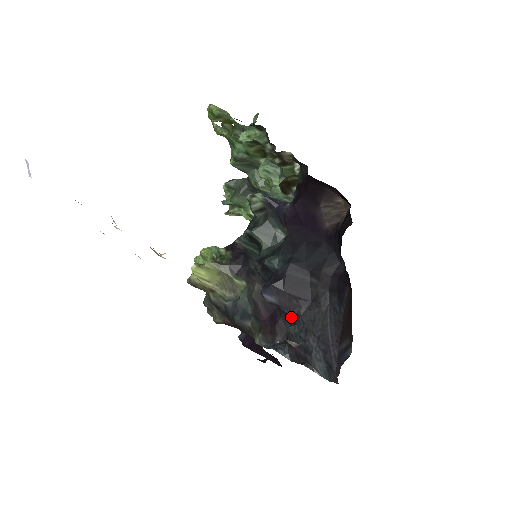
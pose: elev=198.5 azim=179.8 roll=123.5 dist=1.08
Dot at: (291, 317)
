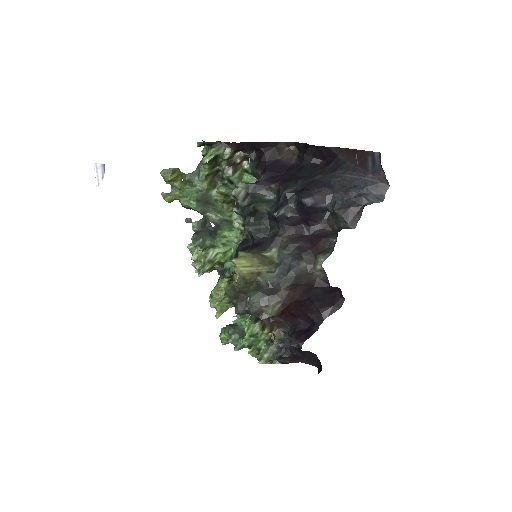
Dot at: (326, 218)
